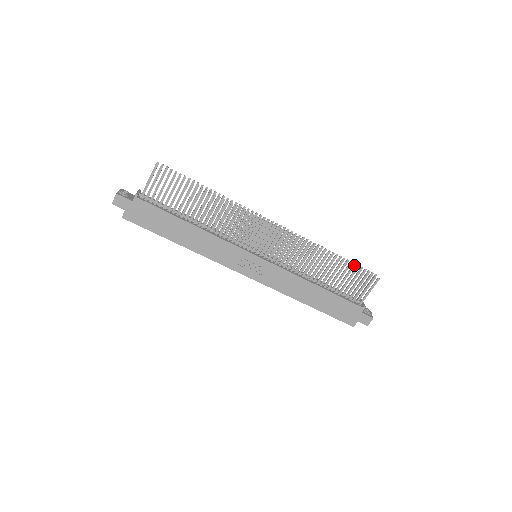
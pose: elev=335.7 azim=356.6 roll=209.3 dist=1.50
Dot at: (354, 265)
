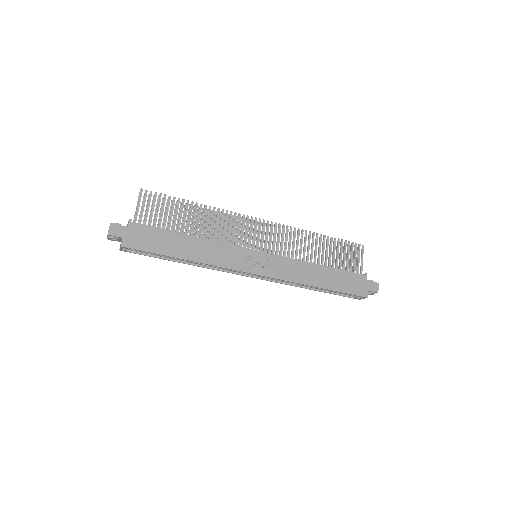
Dot at: occluded
